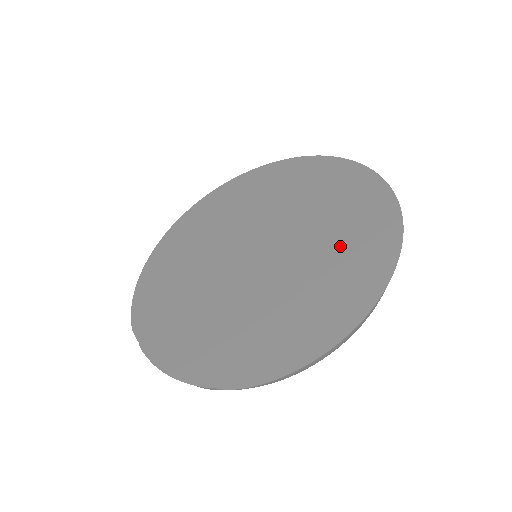
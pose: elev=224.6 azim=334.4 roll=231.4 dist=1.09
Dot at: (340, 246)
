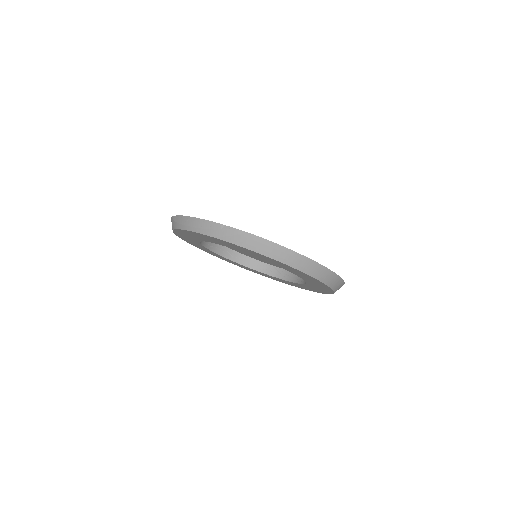
Dot at: occluded
